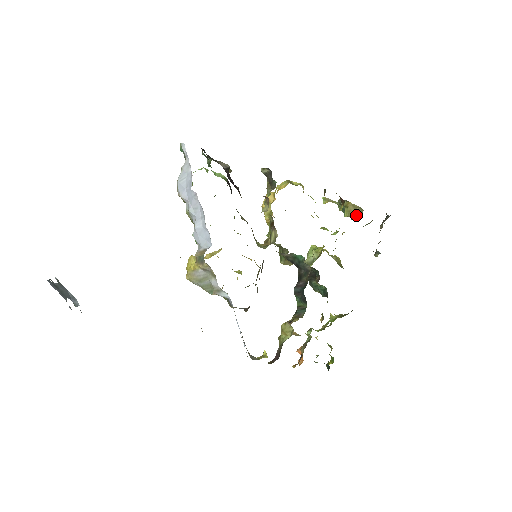
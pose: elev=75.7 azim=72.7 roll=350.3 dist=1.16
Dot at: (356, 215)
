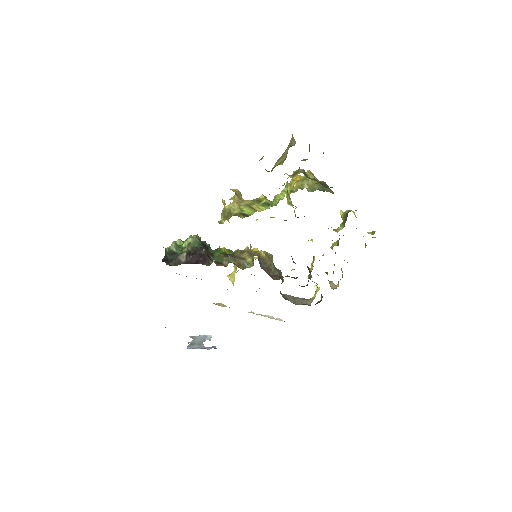
Dot at: (290, 146)
